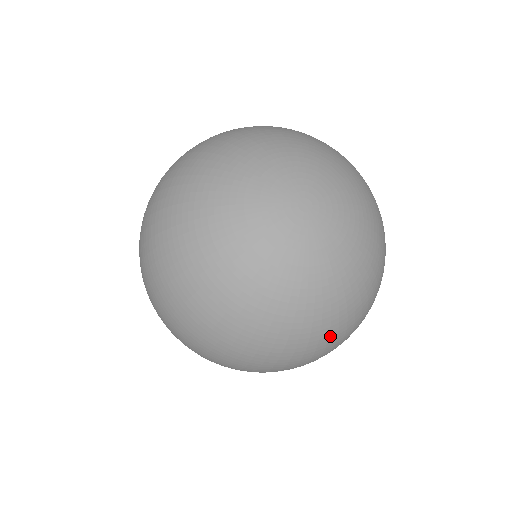
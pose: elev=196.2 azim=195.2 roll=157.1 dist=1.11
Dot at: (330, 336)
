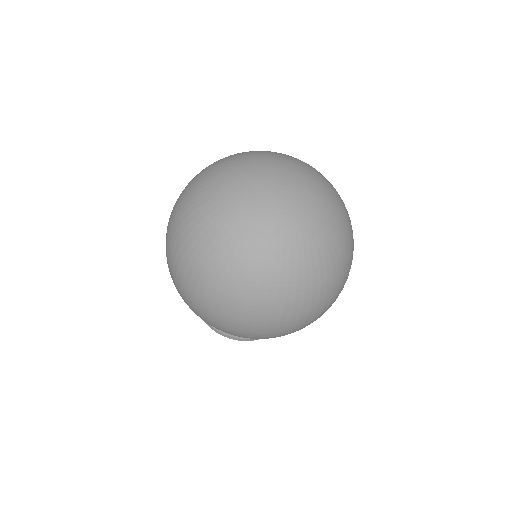
Dot at: (290, 282)
